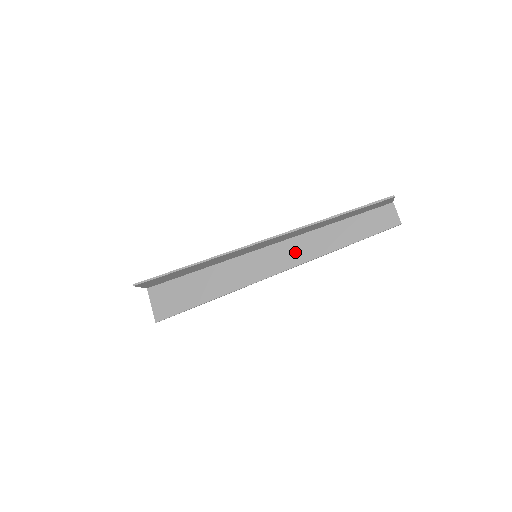
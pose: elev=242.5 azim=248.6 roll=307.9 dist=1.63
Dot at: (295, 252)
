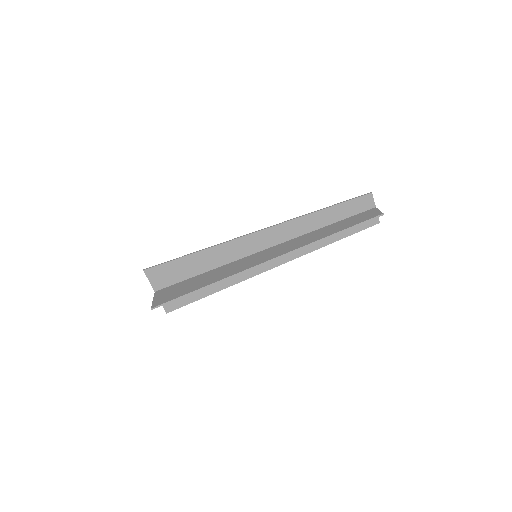
Dot at: (290, 246)
